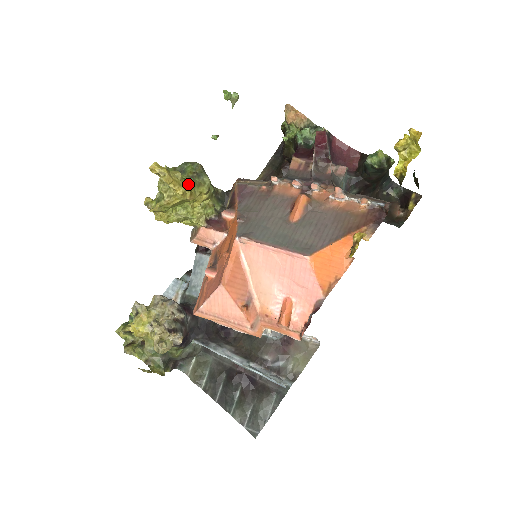
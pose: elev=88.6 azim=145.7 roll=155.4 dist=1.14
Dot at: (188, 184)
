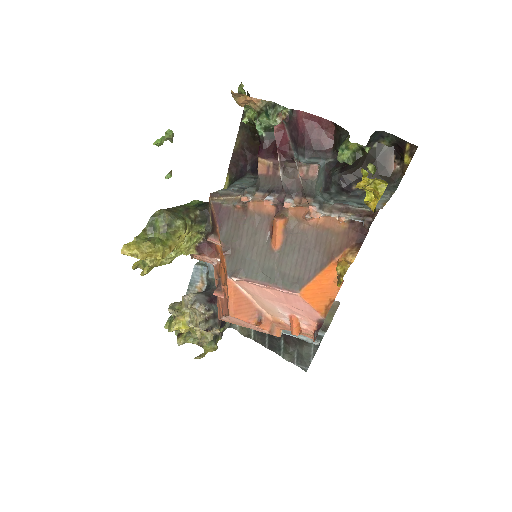
Dot at: (163, 240)
